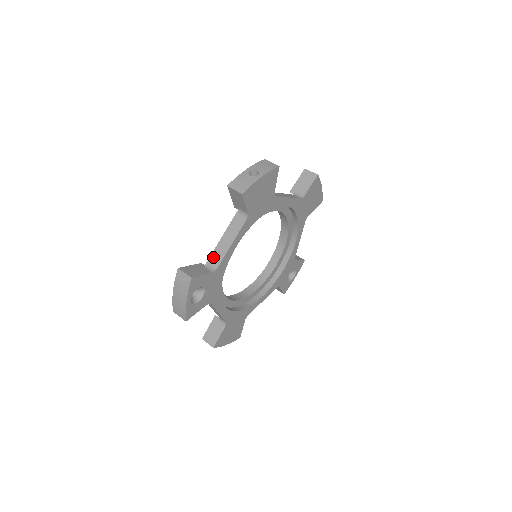
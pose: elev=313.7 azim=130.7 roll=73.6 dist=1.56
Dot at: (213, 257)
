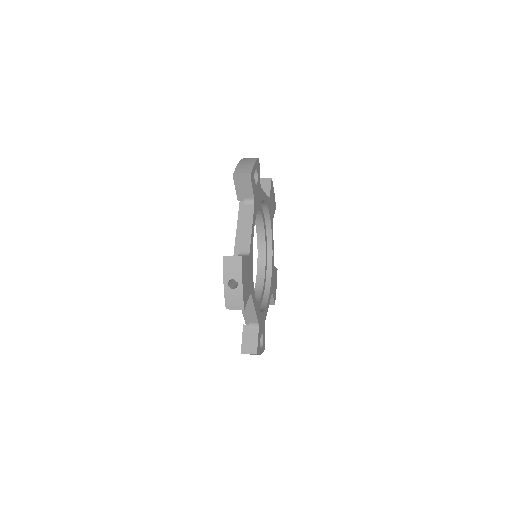
Dot at: occluded
